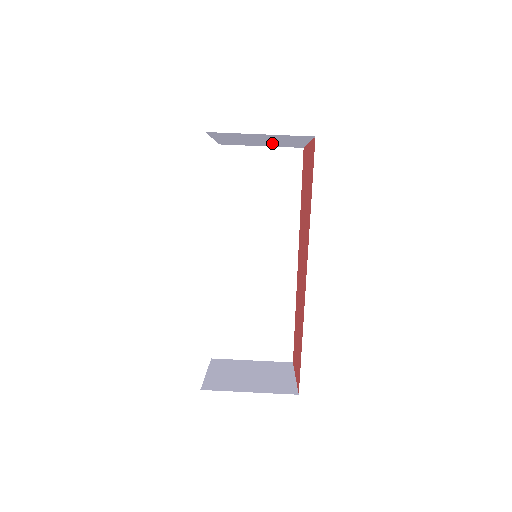
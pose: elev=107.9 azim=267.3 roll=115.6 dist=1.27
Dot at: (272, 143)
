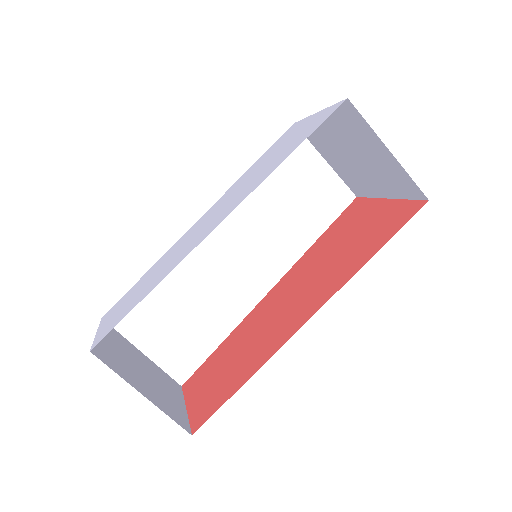
Dot at: (351, 168)
